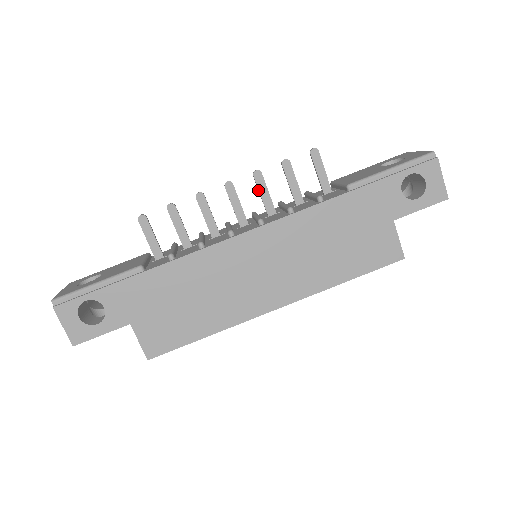
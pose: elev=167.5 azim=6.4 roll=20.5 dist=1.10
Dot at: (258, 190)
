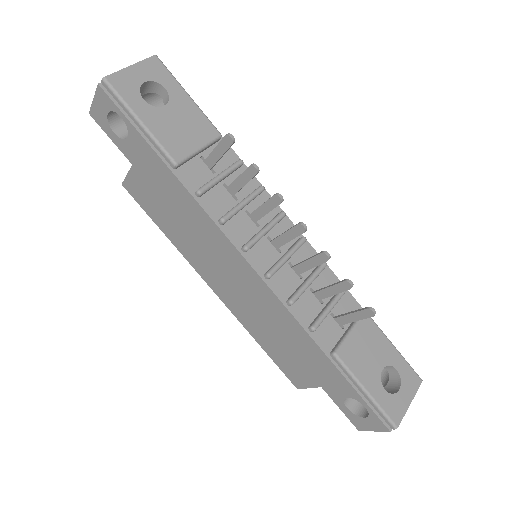
Dot at: (312, 256)
